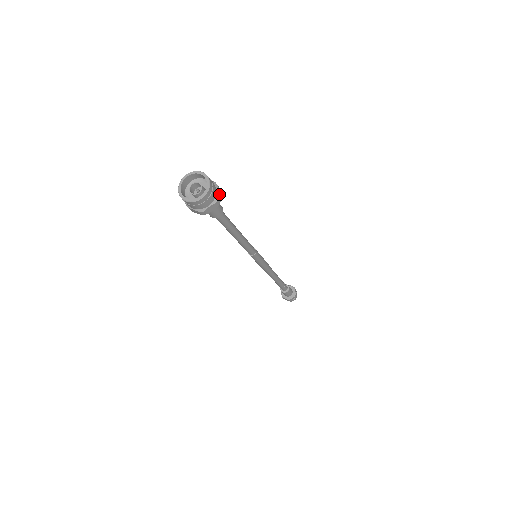
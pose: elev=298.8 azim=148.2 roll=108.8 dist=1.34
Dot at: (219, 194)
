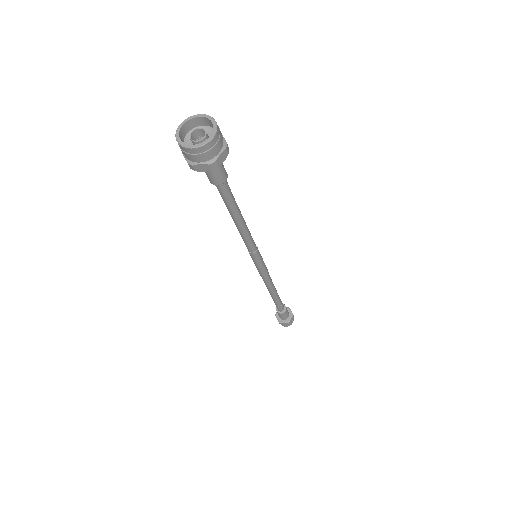
Dot at: (225, 141)
